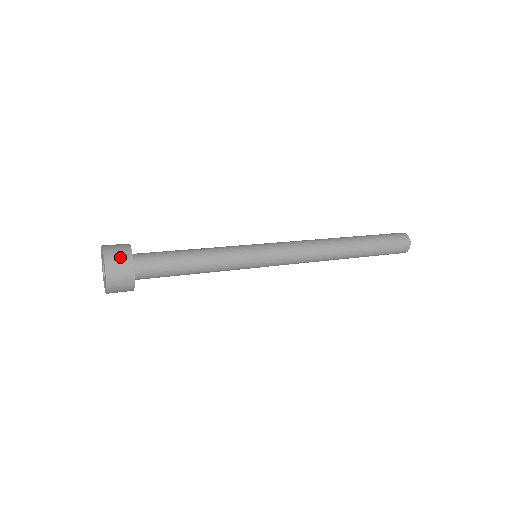
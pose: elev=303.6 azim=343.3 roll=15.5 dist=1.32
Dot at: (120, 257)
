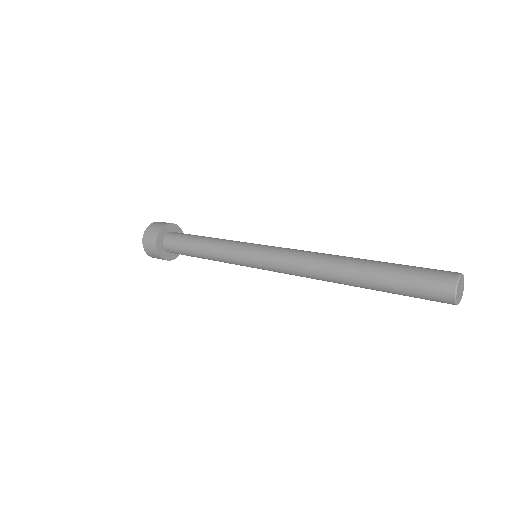
Dot at: (150, 241)
